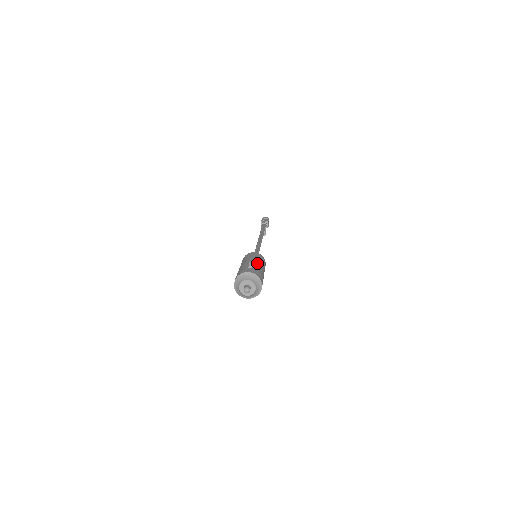
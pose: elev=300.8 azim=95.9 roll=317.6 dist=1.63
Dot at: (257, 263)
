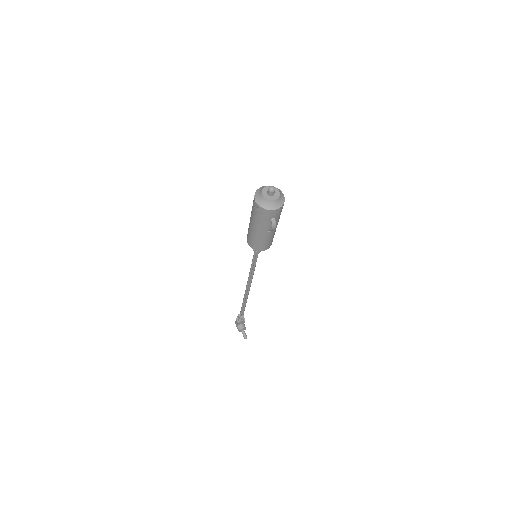
Dot at: occluded
